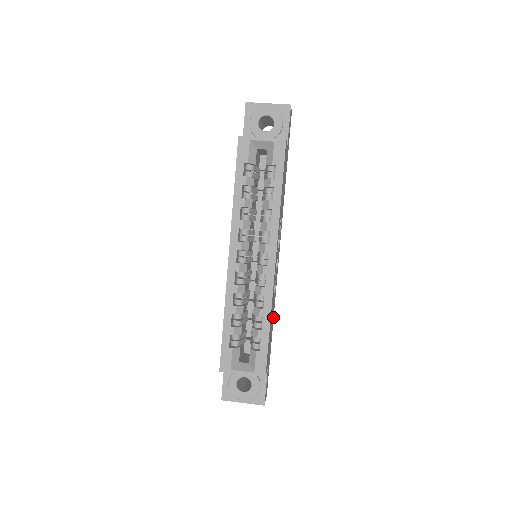
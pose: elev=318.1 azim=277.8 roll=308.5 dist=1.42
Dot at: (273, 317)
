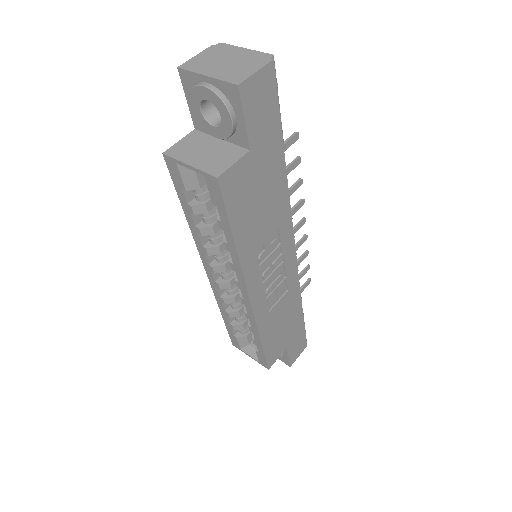
Dot at: (298, 300)
